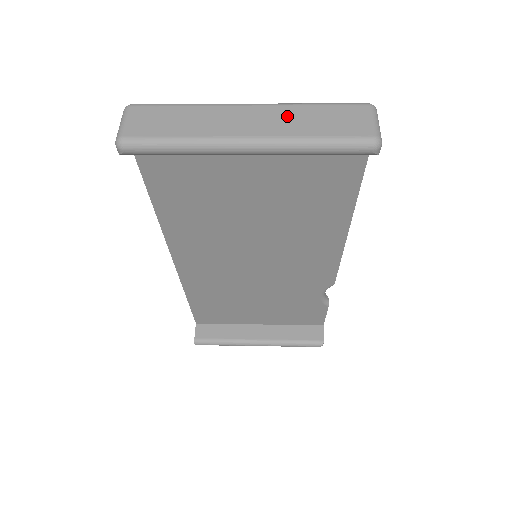
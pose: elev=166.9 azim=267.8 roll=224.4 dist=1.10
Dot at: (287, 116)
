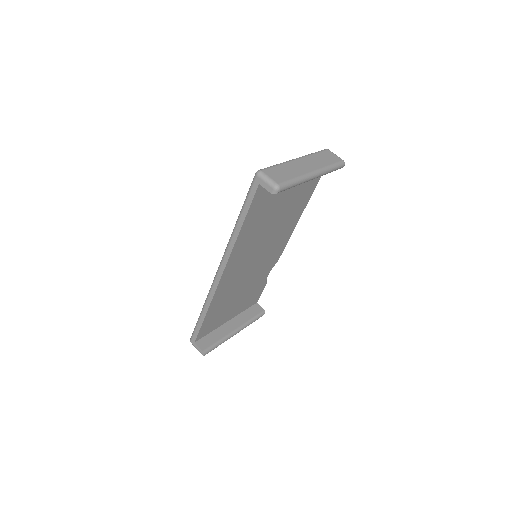
Dot at: (314, 160)
